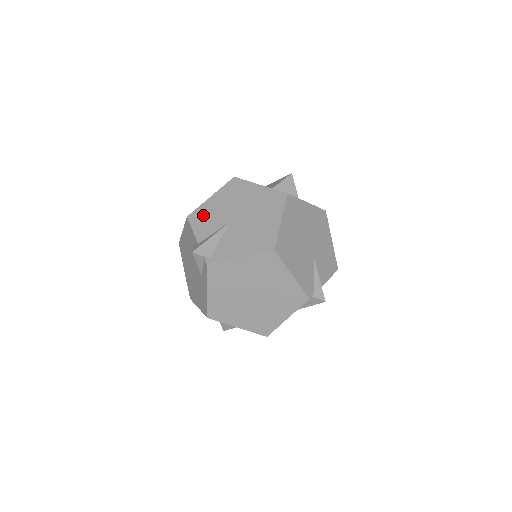
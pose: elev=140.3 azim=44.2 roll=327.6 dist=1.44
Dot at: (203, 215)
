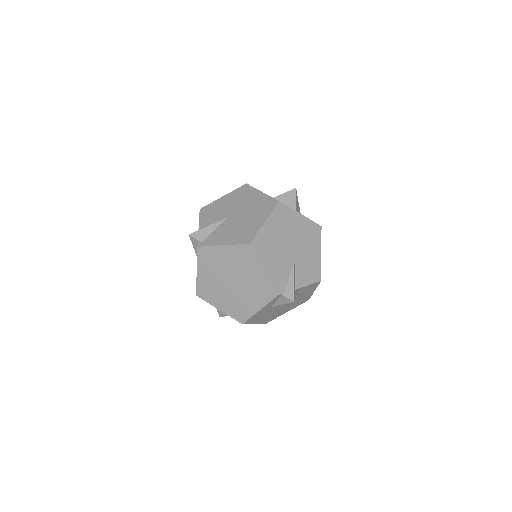
Dot at: (211, 209)
